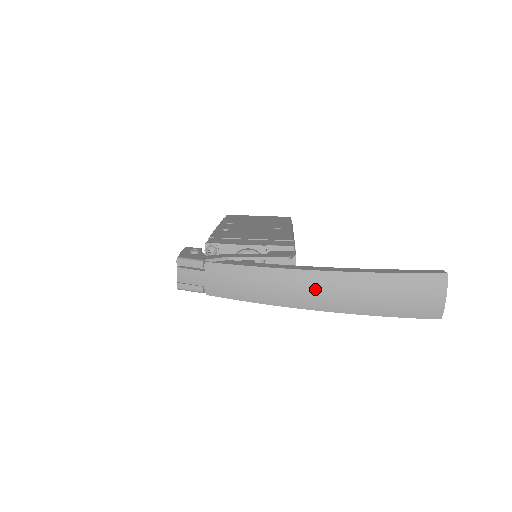
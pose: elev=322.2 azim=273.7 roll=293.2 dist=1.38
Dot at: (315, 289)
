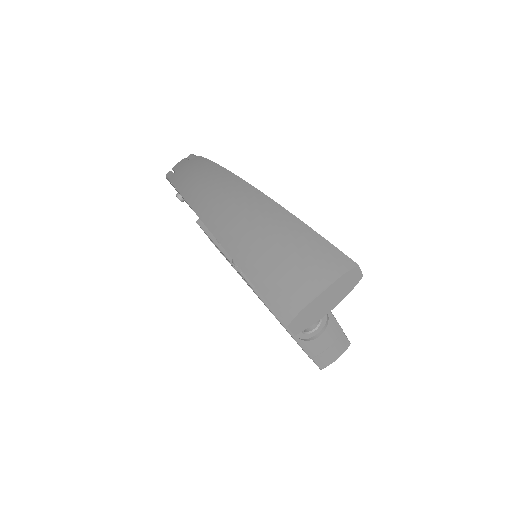
Dot at: (222, 193)
